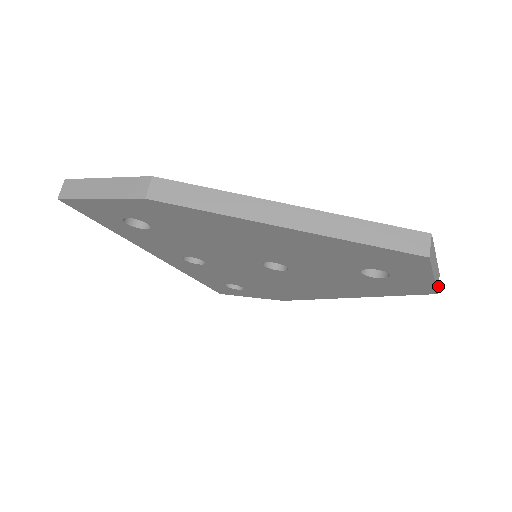
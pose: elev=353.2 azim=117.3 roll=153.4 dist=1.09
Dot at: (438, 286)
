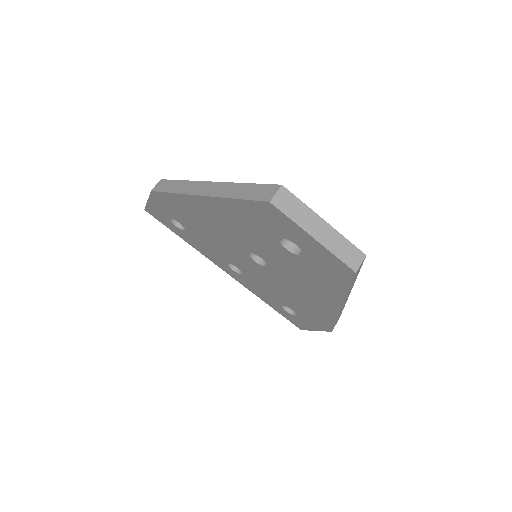
Dot at: (358, 265)
